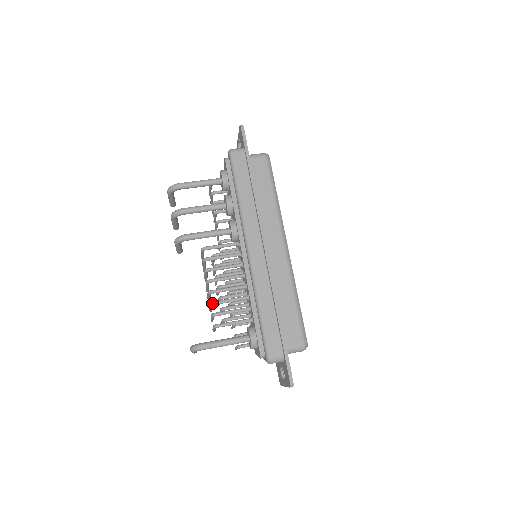
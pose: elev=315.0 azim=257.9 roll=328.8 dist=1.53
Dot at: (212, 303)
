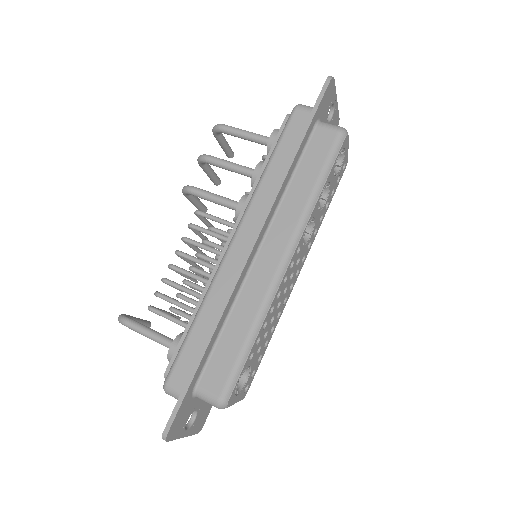
Dot at: (162, 279)
